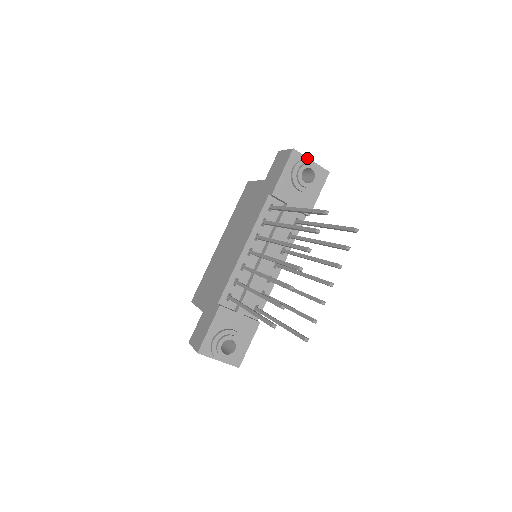
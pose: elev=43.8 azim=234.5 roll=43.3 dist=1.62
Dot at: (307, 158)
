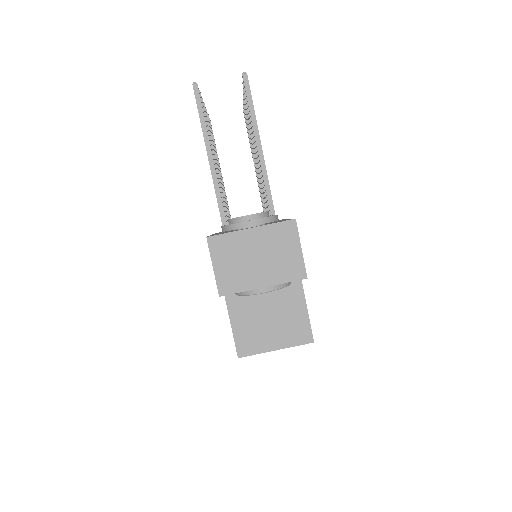
Dot at: occluded
